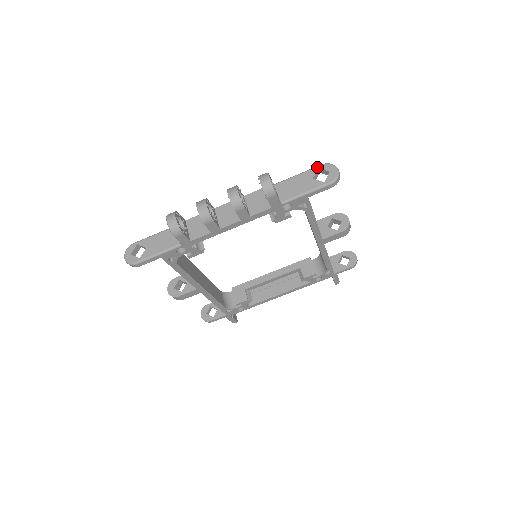
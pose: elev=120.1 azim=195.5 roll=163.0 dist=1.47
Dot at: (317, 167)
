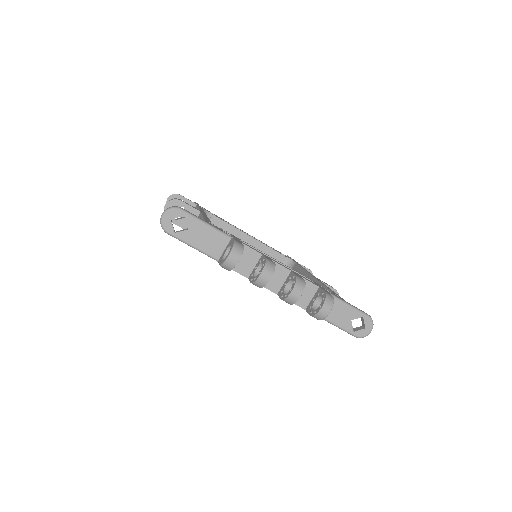
Dot at: (364, 315)
